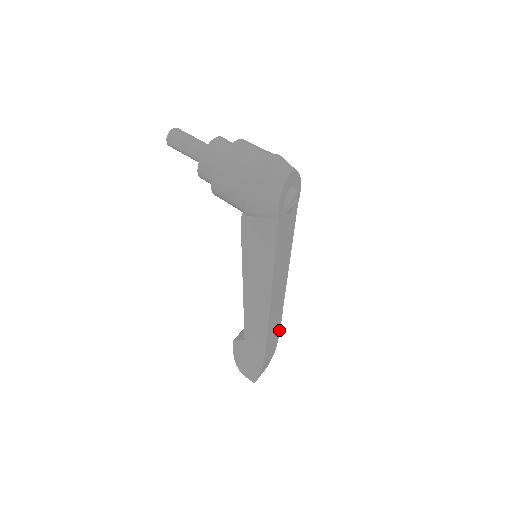
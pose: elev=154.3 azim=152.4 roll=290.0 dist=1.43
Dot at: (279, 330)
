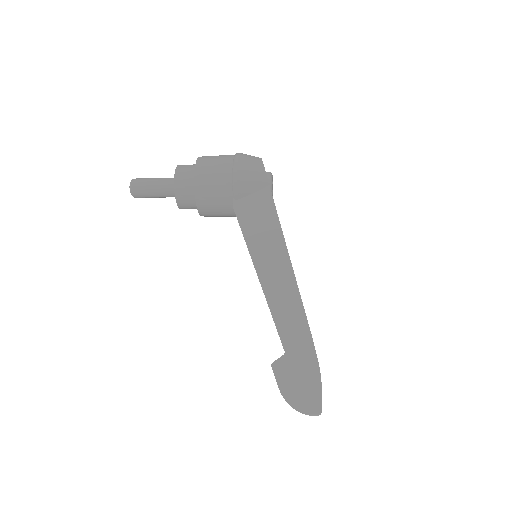
Dot at: occluded
